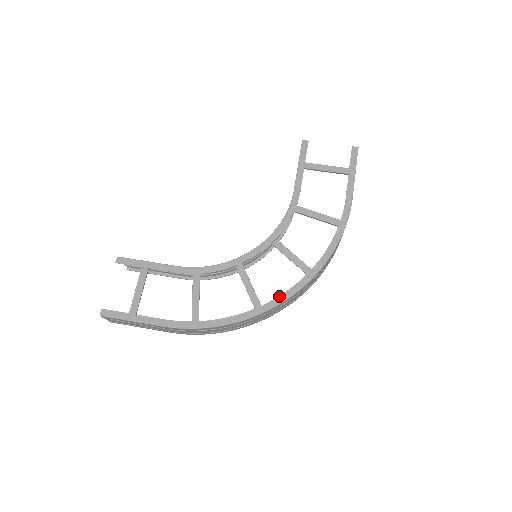
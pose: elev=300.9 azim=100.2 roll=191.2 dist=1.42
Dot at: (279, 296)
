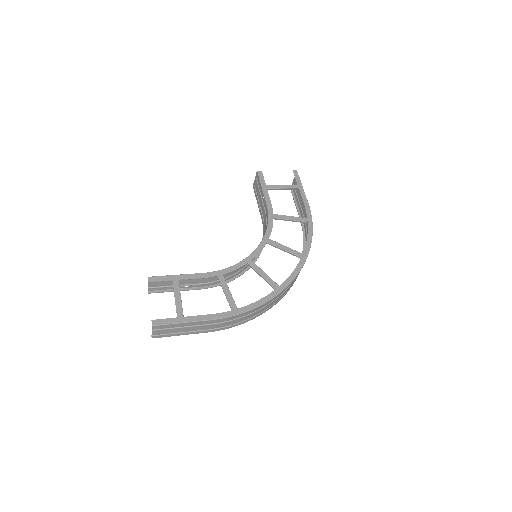
Dot at: (289, 276)
